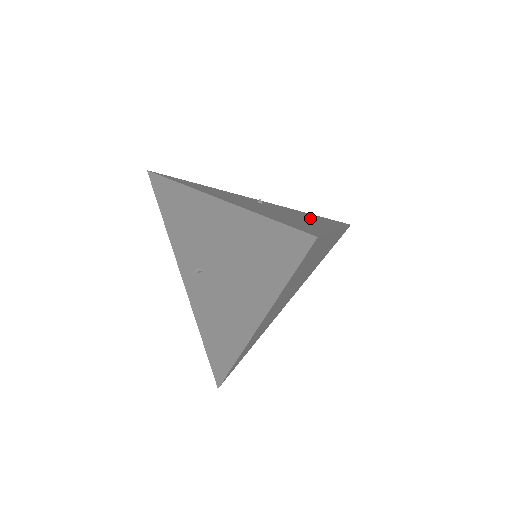
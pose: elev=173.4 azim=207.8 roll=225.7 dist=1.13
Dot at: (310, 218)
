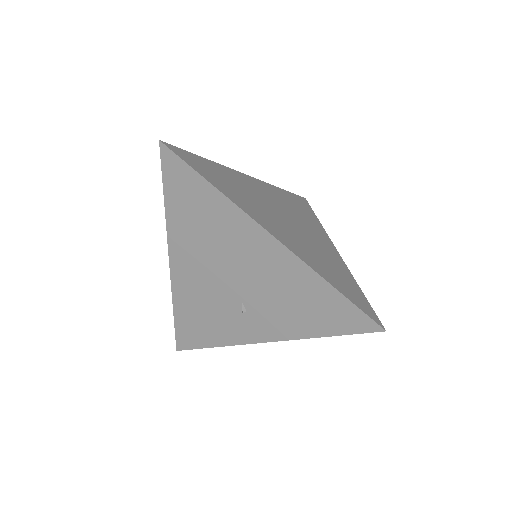
Dot at: occluded
